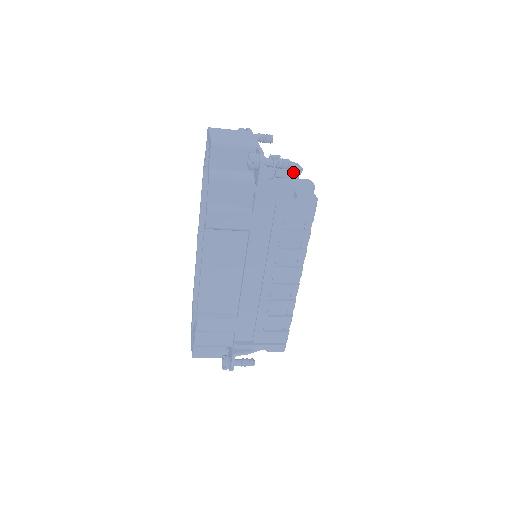
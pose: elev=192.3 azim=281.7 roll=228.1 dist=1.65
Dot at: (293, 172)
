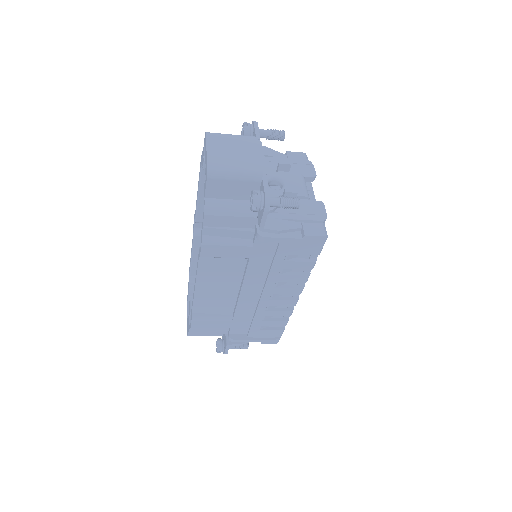
Dot at: (304, 190)
